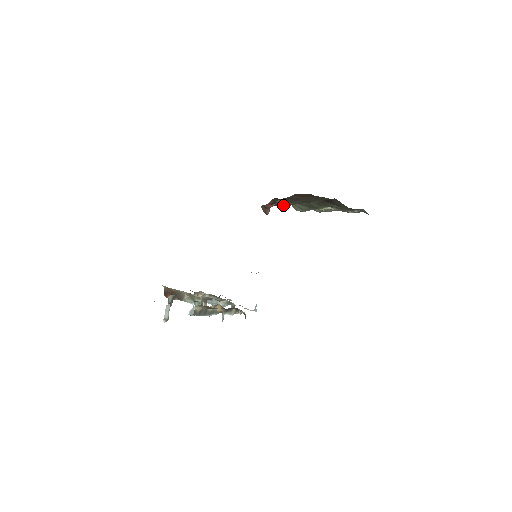
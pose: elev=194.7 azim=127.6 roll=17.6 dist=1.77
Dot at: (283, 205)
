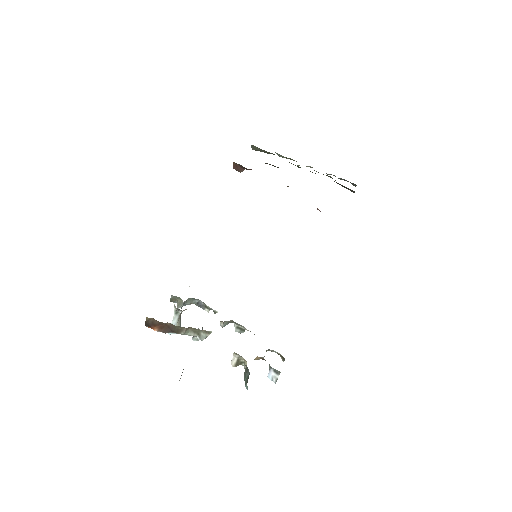
Dot at: occluded
